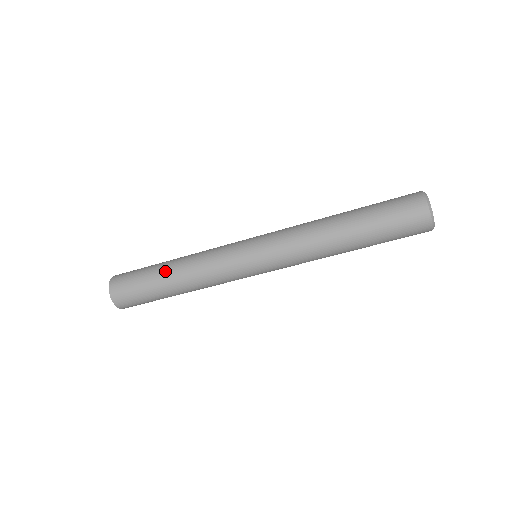
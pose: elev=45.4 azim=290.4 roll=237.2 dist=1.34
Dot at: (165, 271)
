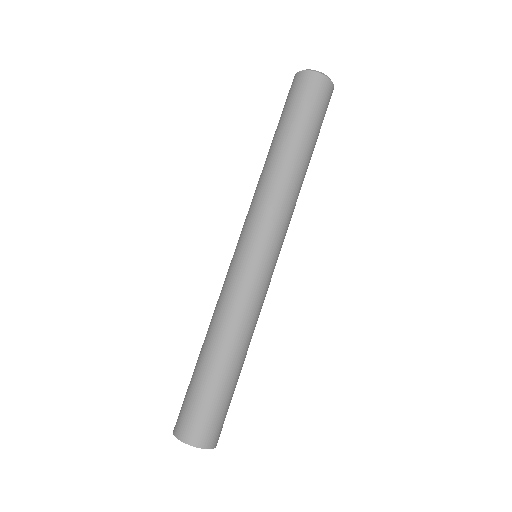
Dot at: (200, 354)
